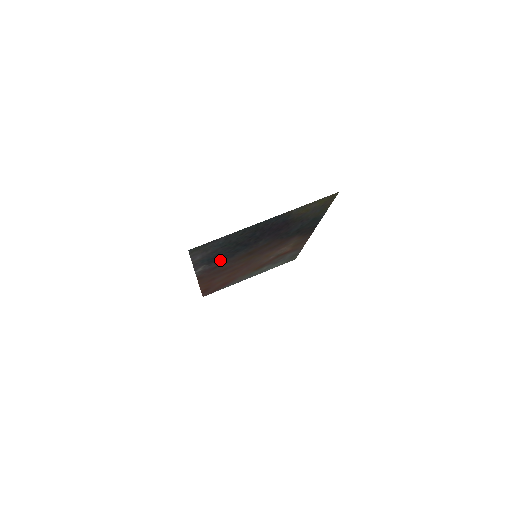
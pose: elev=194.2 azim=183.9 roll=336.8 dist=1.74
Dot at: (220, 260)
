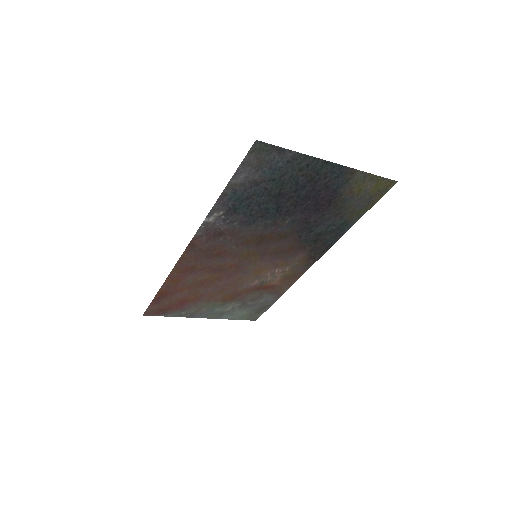
Dot at: (238, 219)
